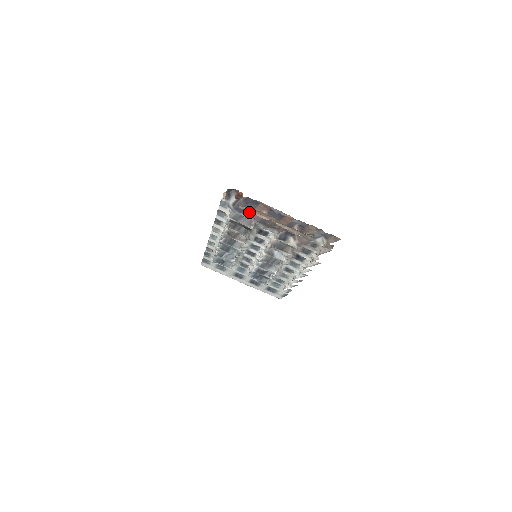
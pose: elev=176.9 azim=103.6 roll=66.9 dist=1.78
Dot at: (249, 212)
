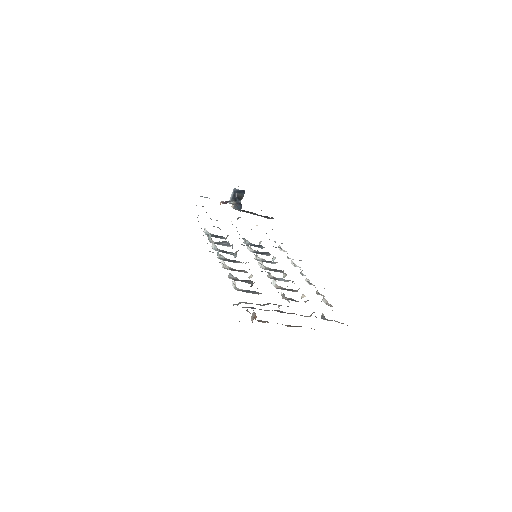
Dot at: (260, 309)
